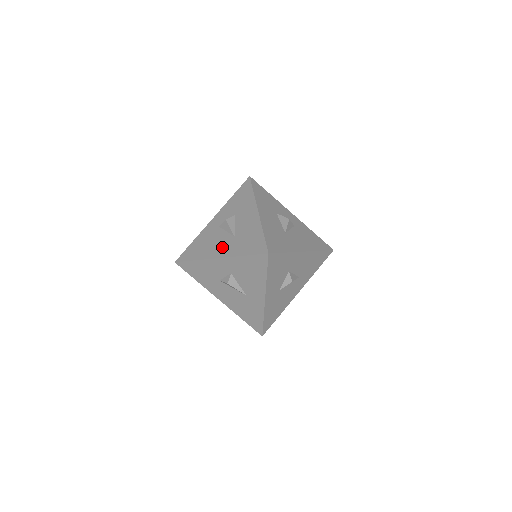
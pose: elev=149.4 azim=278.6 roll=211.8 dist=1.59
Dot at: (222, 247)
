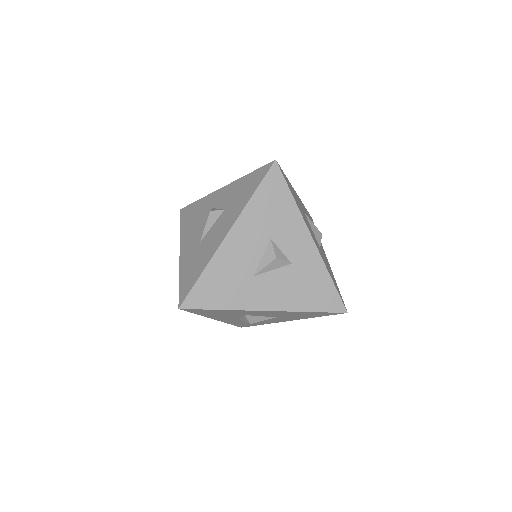
Dot at: (189, 243)
